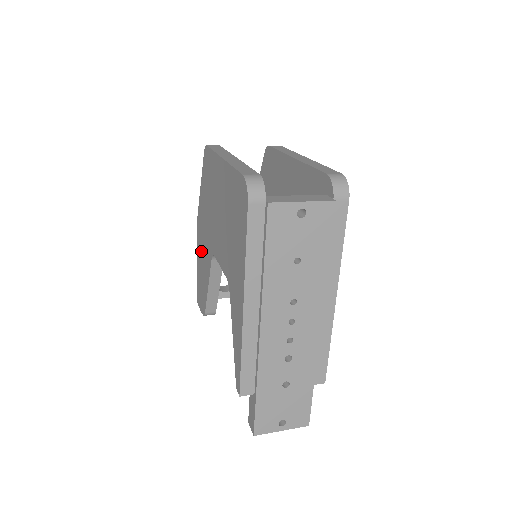
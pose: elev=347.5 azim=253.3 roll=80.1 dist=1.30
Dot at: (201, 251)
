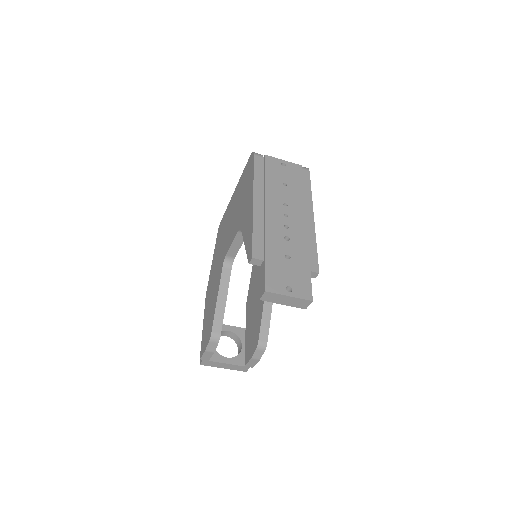
Dot at: (210, 298)
